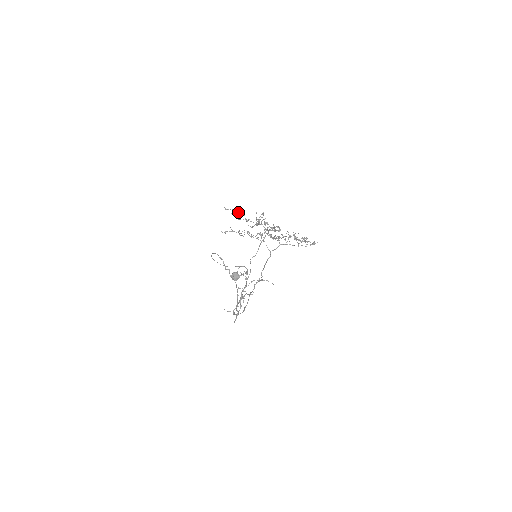
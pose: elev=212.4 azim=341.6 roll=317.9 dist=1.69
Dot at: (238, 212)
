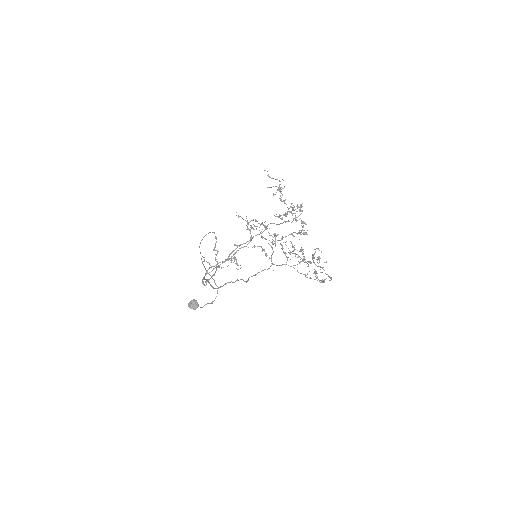
Dot at: (280, 184)
